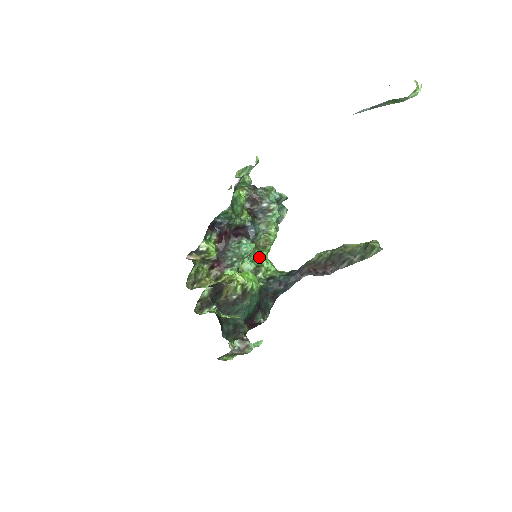
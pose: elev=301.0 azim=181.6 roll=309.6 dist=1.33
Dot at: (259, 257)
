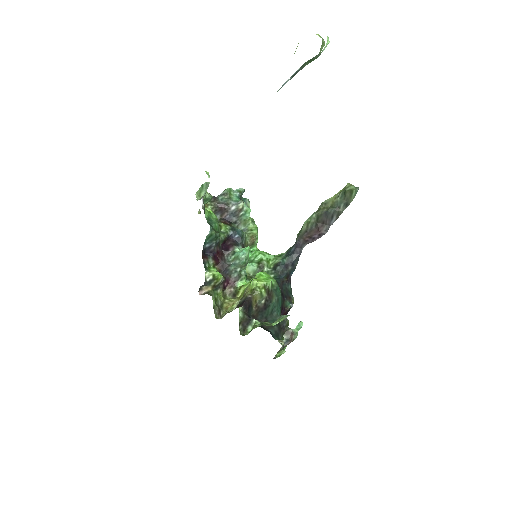
Dot at: (254, 254)
